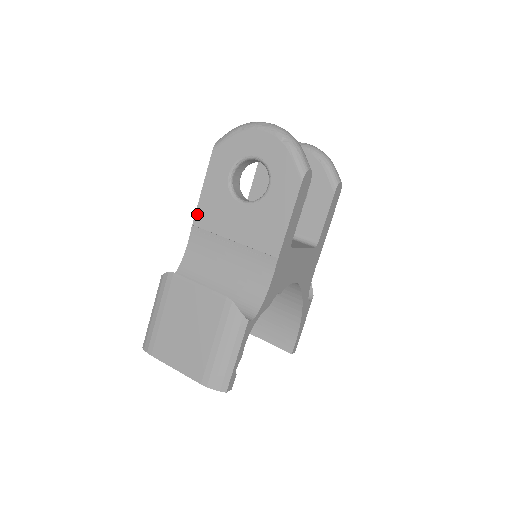
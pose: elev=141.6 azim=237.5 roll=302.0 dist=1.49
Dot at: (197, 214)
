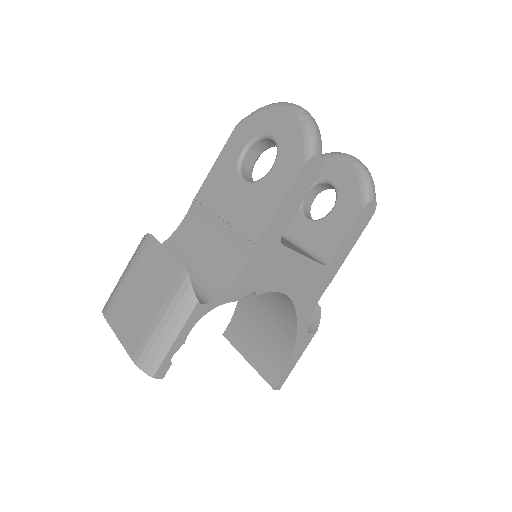
Dot at: (202, 188)
